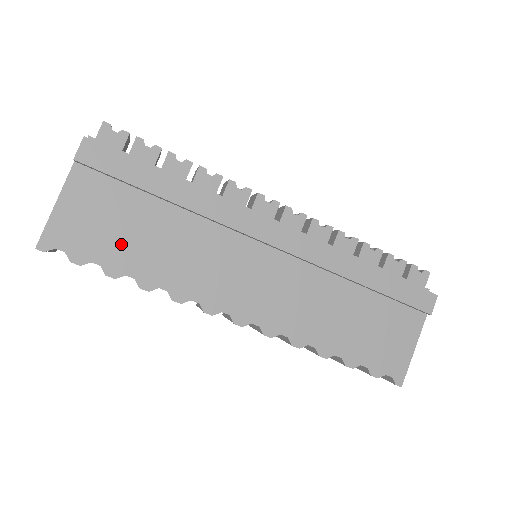
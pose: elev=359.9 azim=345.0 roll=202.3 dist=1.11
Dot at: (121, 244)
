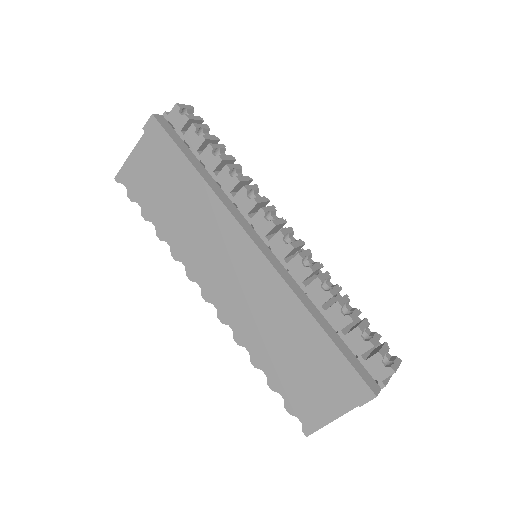
Dot at: (155, 200)
